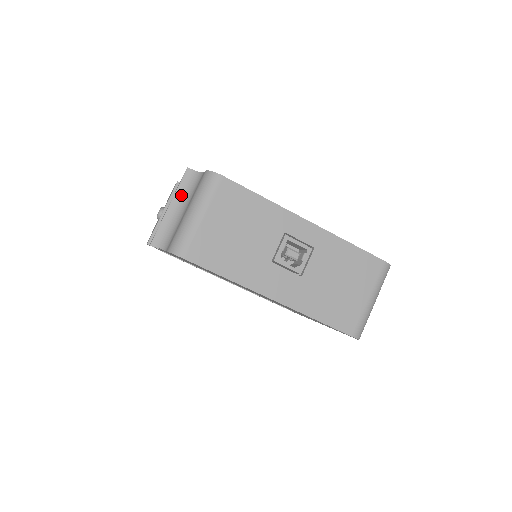
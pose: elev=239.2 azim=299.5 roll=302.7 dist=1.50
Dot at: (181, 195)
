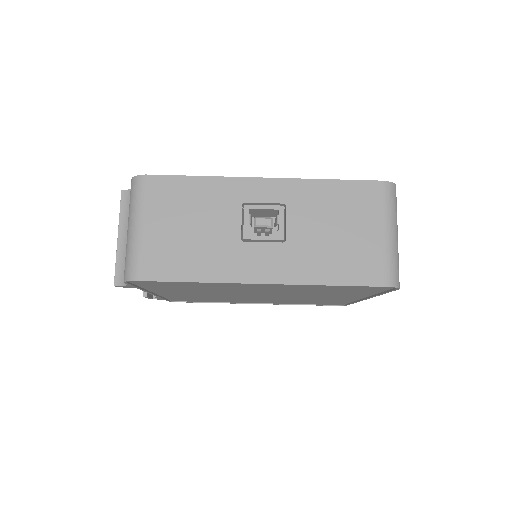
Dot at: (125, 221)
